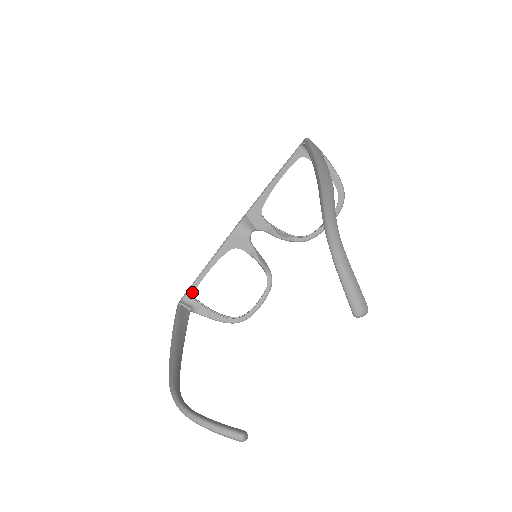
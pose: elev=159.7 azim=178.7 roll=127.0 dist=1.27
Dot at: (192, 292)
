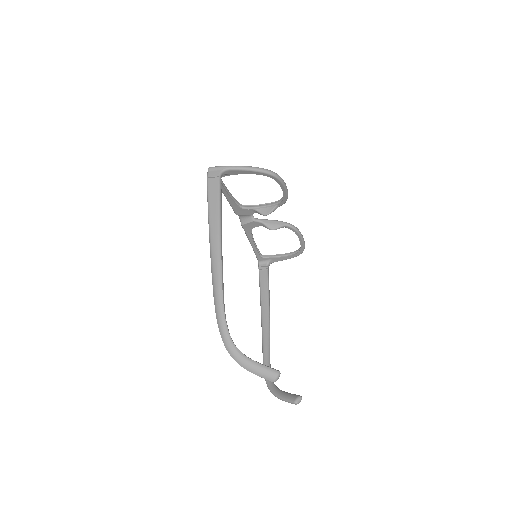
Dot at: (259, 257)
